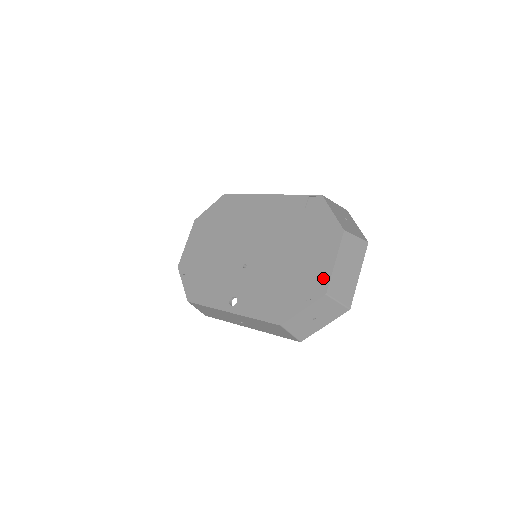
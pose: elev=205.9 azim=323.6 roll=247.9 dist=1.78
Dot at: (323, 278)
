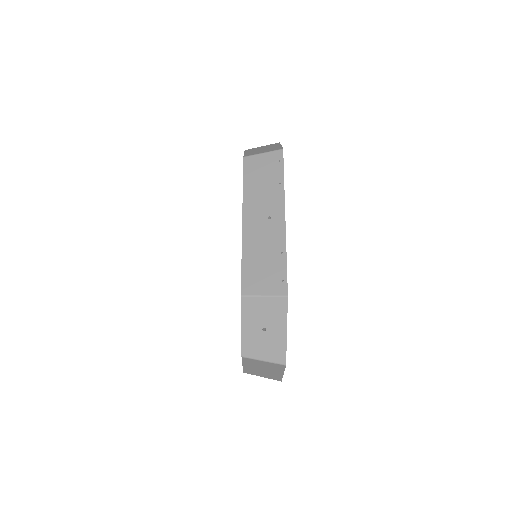
Dot at: occluded
